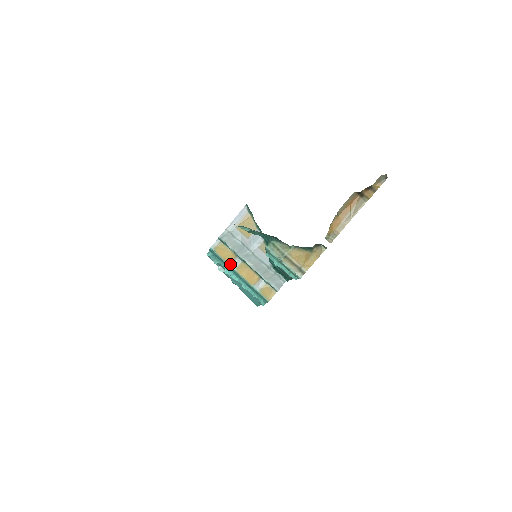
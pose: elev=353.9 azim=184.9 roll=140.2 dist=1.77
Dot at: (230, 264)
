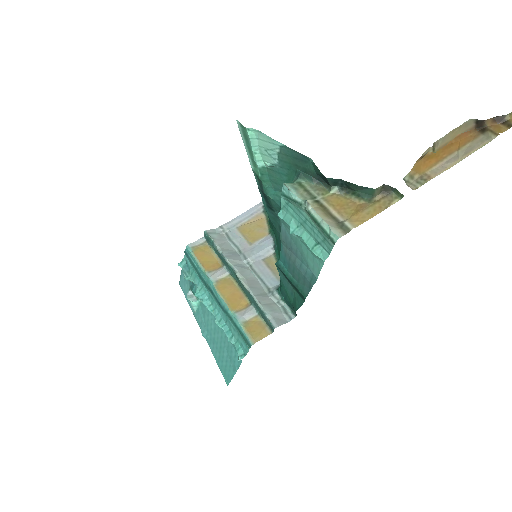
Dot at: (208, 273)
